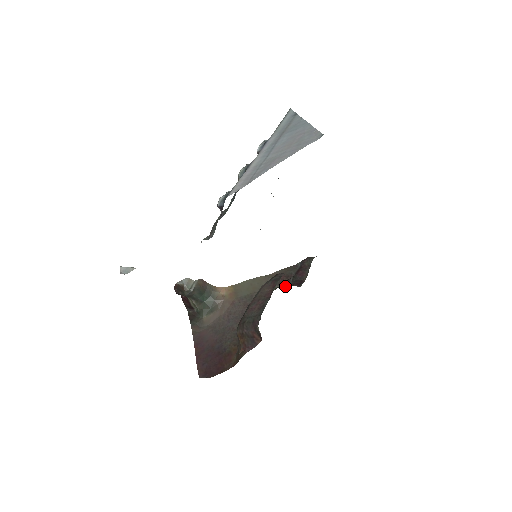
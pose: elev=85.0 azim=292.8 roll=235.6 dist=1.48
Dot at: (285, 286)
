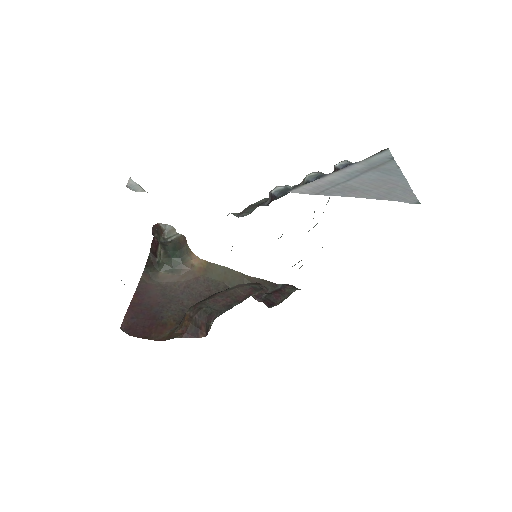
Dot at: (255, 297)
